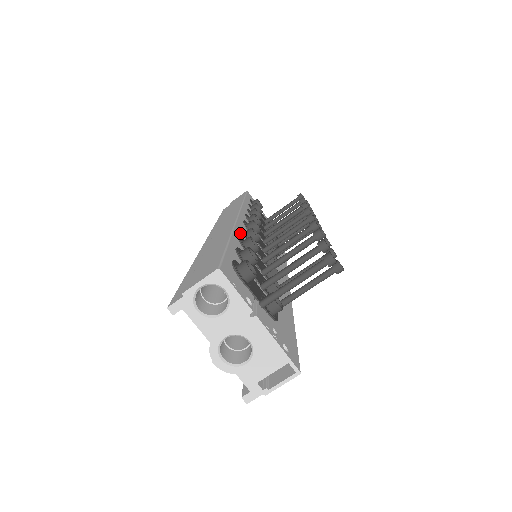
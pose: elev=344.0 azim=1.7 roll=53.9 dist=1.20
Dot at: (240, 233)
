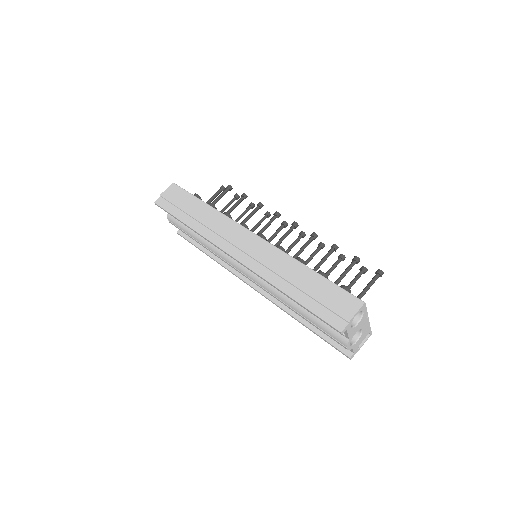
Dot at: occluded
